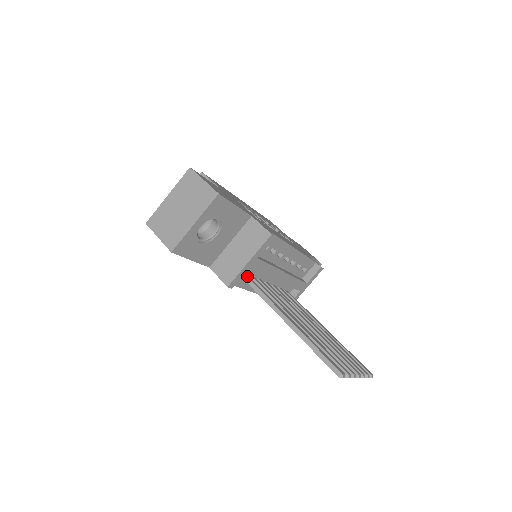
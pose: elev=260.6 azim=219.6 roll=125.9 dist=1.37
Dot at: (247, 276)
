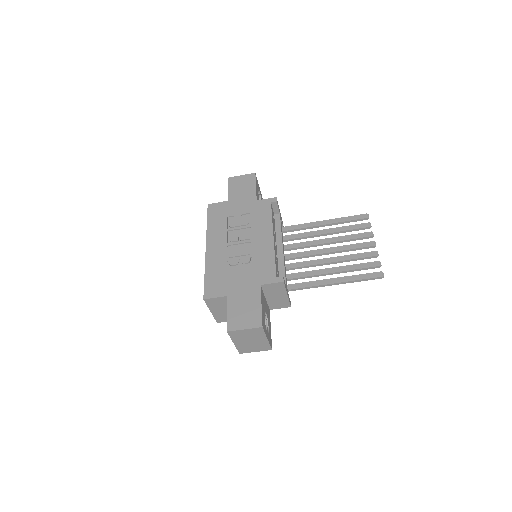
Dot at: occluded
